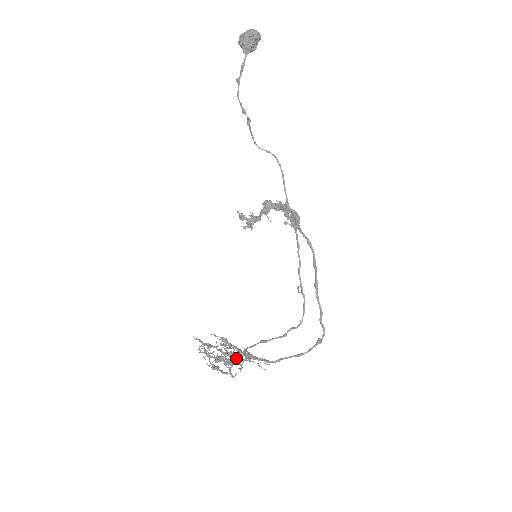
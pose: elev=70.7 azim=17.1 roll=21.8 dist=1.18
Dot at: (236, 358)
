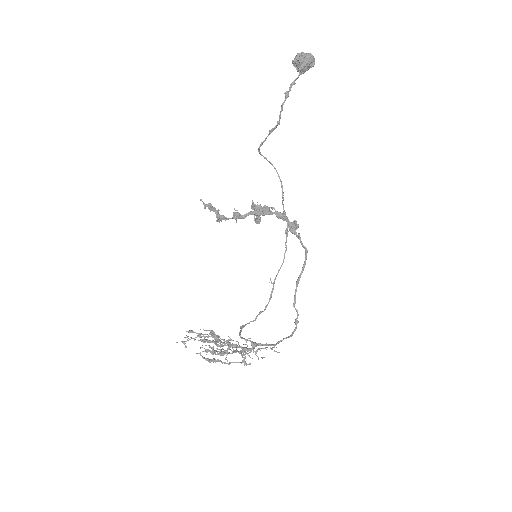
Dot at: (248, 348)
